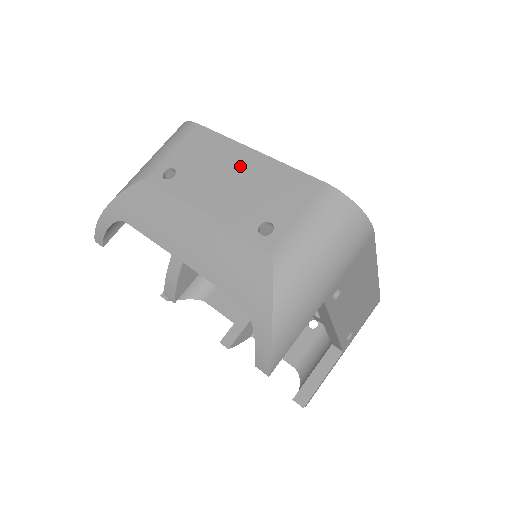
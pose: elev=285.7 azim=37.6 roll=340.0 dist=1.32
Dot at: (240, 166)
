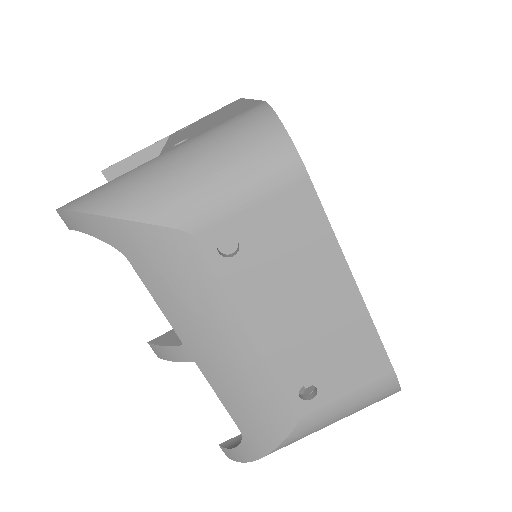
Dot at: (325, 296)
